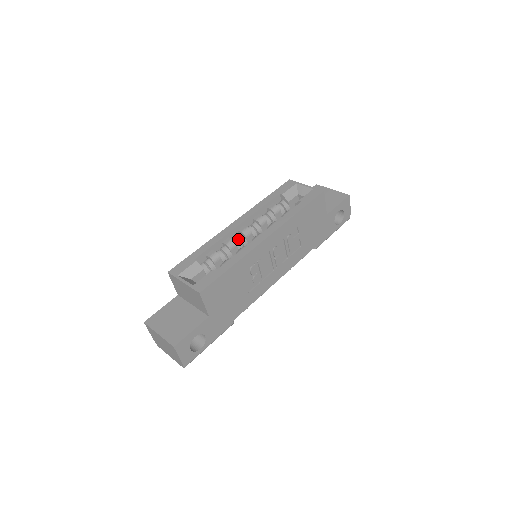
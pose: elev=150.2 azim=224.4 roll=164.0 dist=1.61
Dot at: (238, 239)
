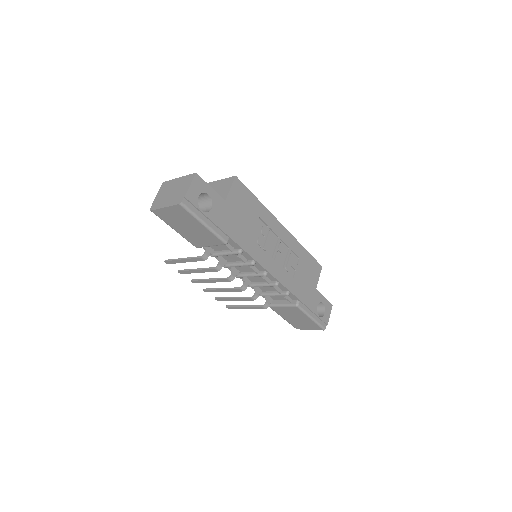
Dot at: occluded
